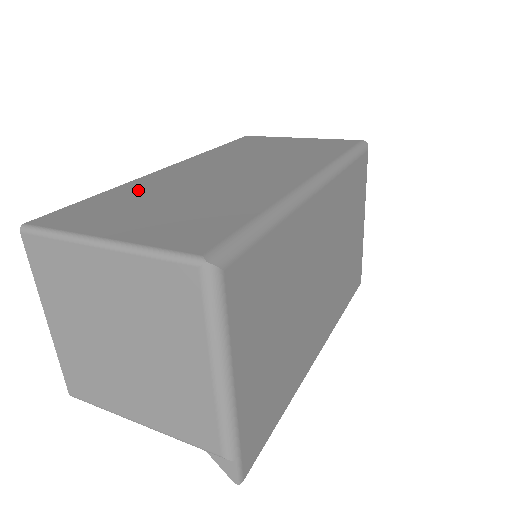
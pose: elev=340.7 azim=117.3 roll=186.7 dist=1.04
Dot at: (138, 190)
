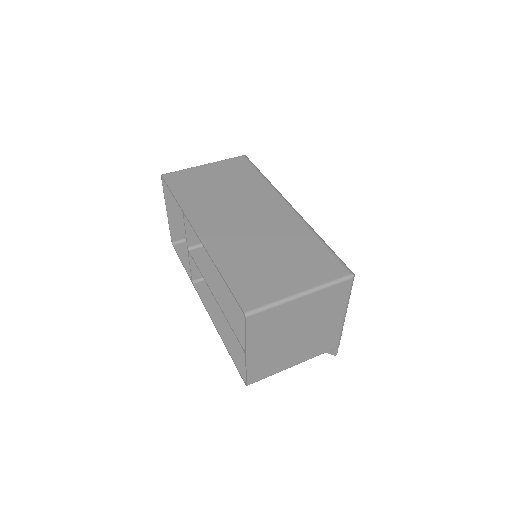
Dot at: (234, 259)
